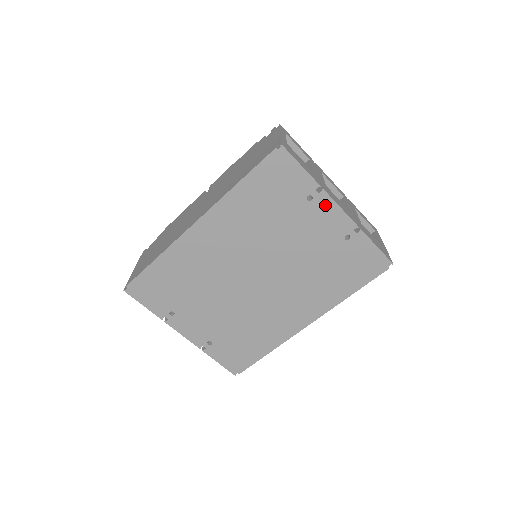
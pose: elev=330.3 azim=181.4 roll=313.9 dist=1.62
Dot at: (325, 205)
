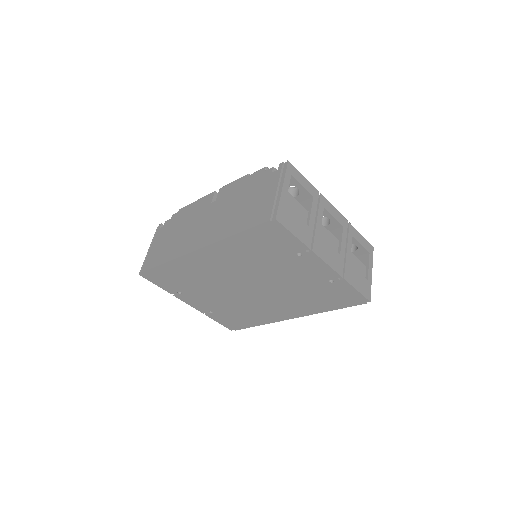
Dot at: (313, 260)
